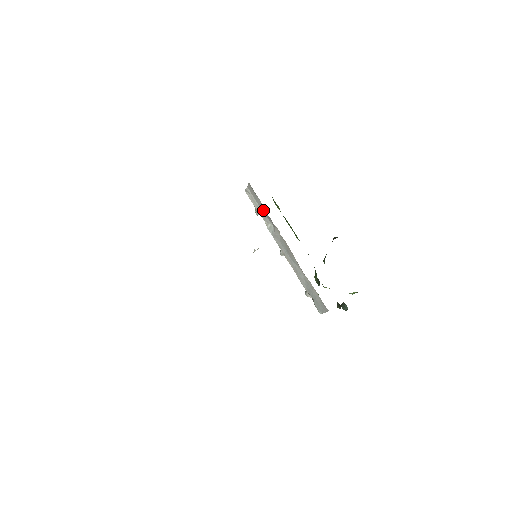
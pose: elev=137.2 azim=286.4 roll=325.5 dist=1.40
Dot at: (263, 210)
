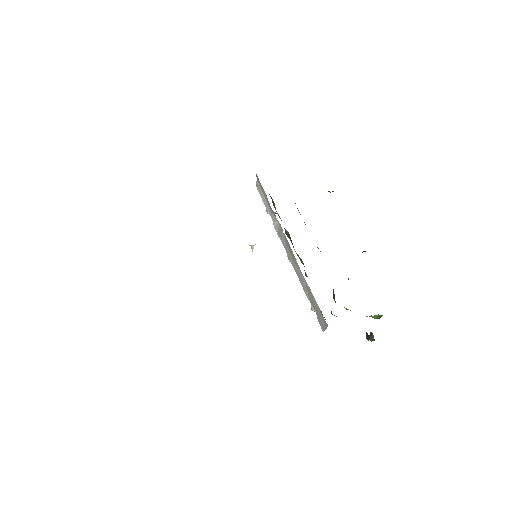
Dot at: (269, 205)
